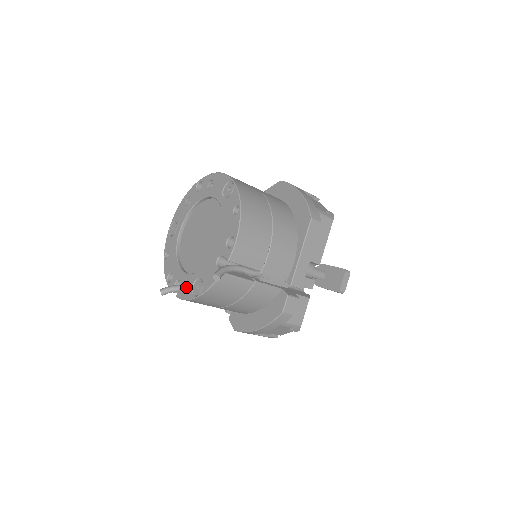
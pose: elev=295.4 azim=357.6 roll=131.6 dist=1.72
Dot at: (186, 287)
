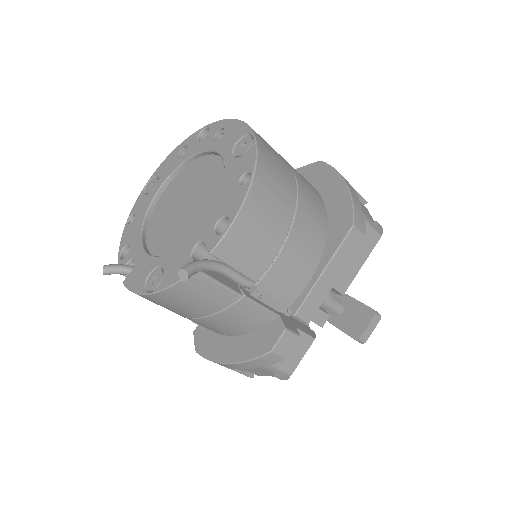
Dot at: (139, 273)
